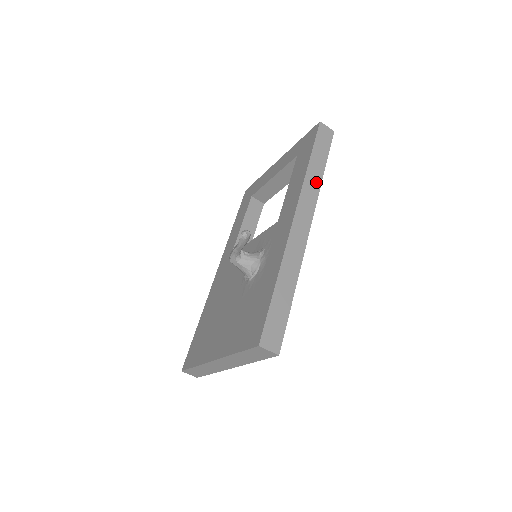
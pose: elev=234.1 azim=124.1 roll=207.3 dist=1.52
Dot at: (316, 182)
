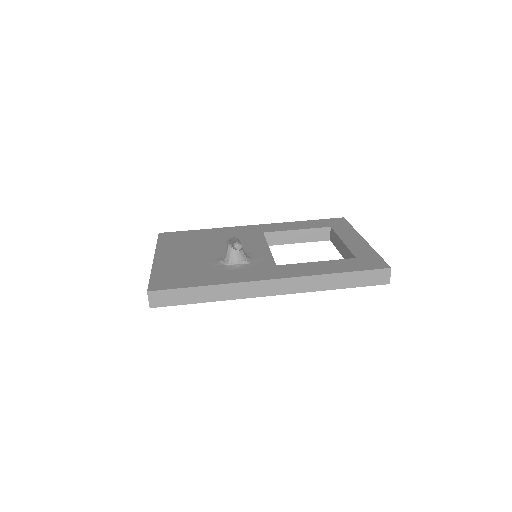
Dot at: (320, 286)
